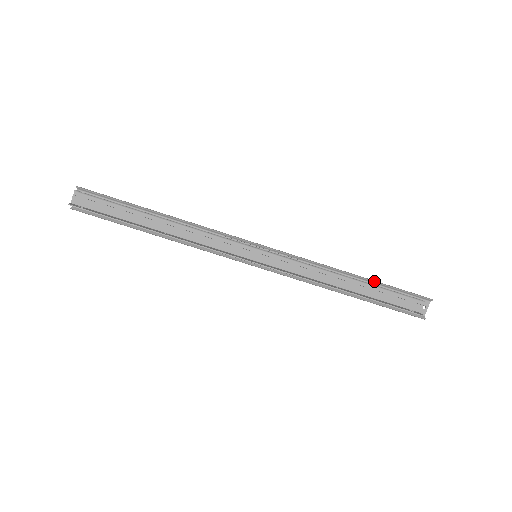
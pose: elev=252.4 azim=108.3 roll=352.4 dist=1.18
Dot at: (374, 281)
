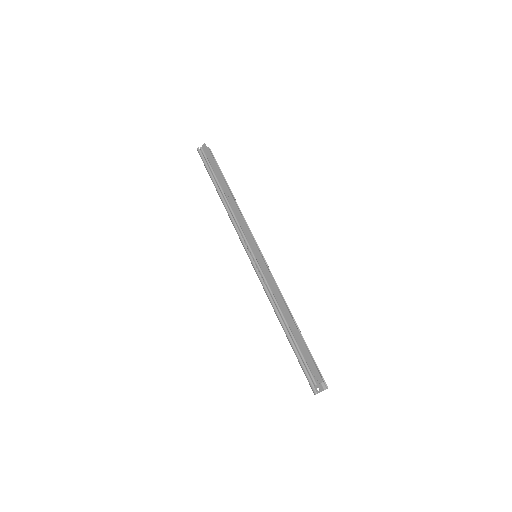
Dot at: occluded
